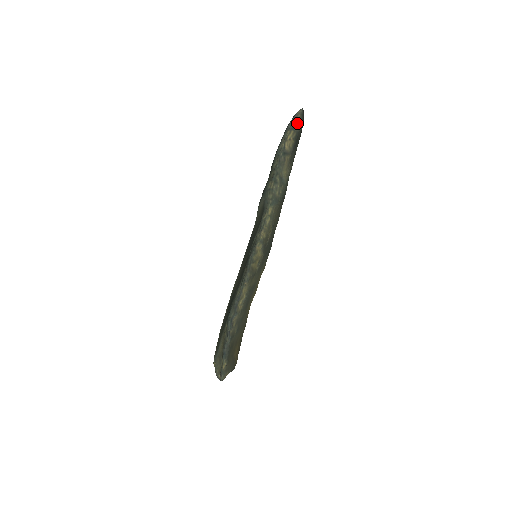
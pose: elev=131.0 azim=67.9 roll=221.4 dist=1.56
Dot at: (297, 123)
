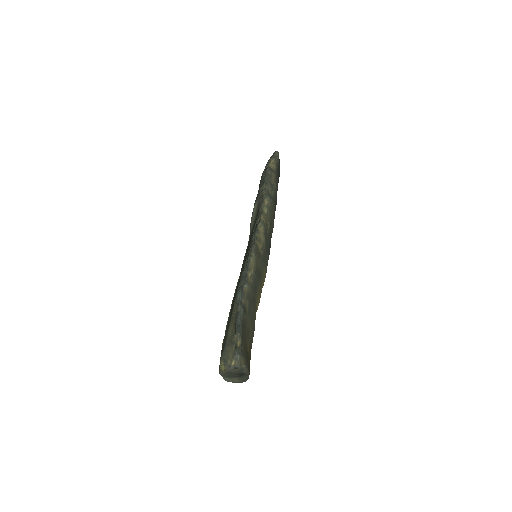
Dot at: (276, 156)
